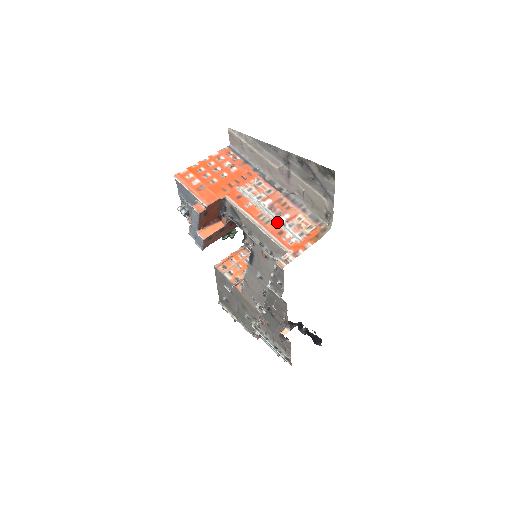
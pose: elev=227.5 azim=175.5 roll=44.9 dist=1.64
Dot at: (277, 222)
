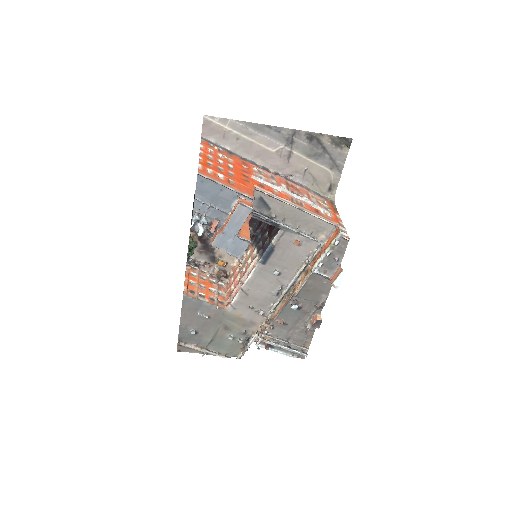
Dot at: (308, 202)
